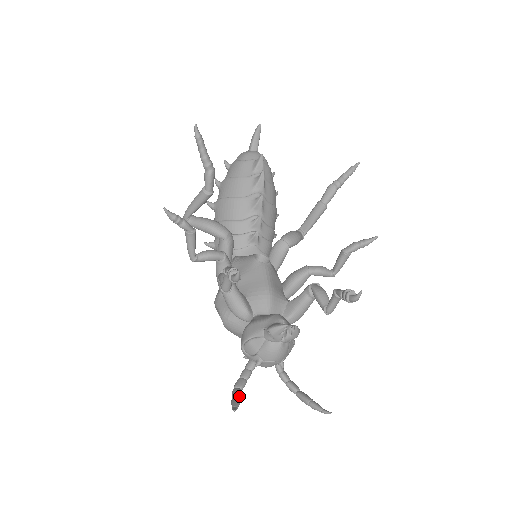
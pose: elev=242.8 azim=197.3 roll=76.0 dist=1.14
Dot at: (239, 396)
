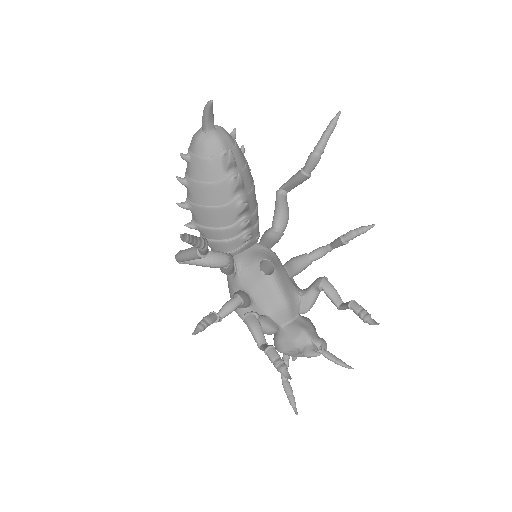
Dot at: (291, 393)
